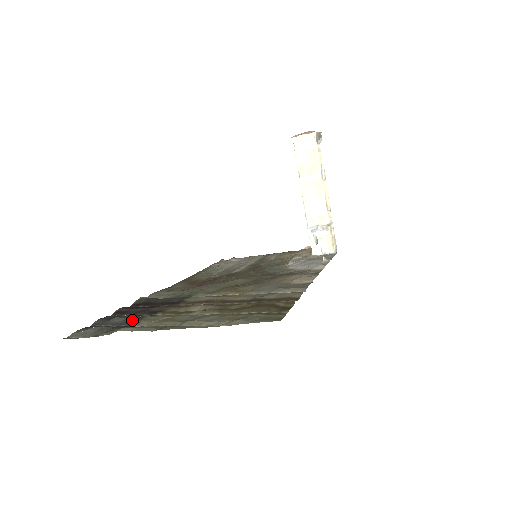
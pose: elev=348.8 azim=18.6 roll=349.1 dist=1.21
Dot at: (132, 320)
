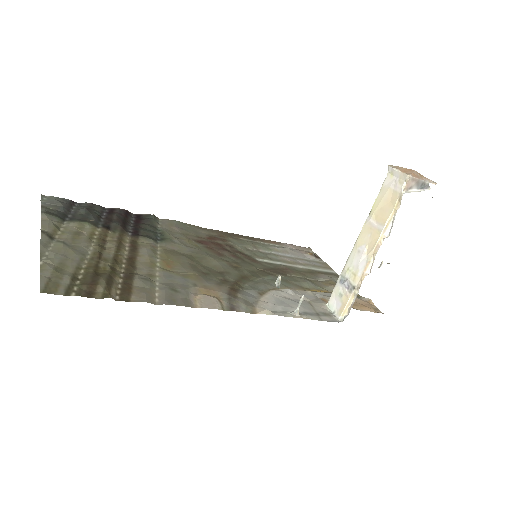
Dot at: (79, 217)
